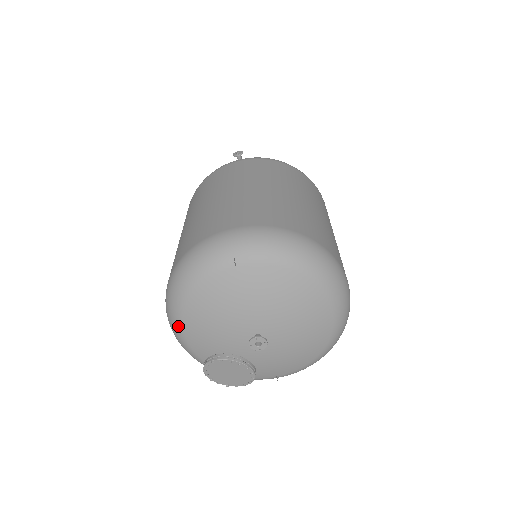
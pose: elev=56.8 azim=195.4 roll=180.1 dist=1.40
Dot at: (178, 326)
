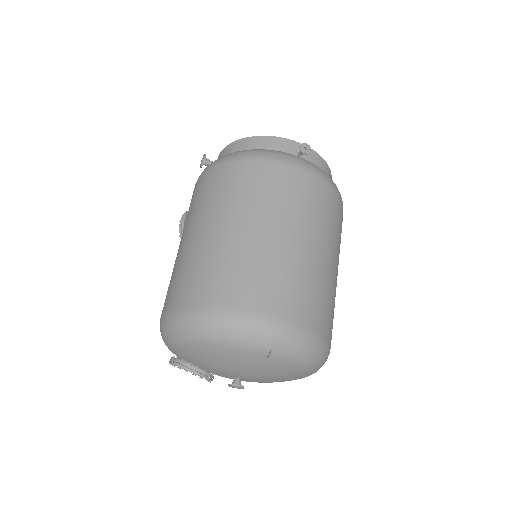
Dot at: (177, 342)
